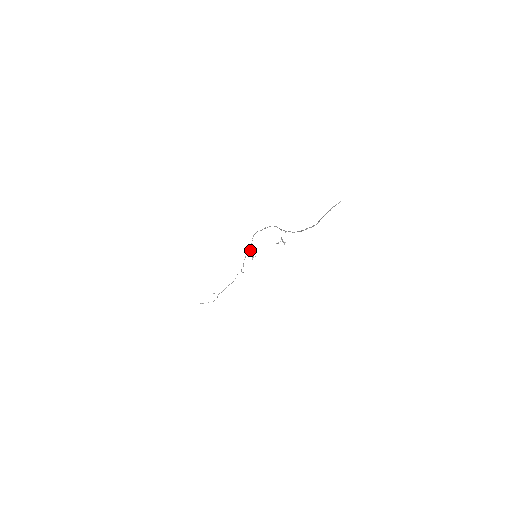
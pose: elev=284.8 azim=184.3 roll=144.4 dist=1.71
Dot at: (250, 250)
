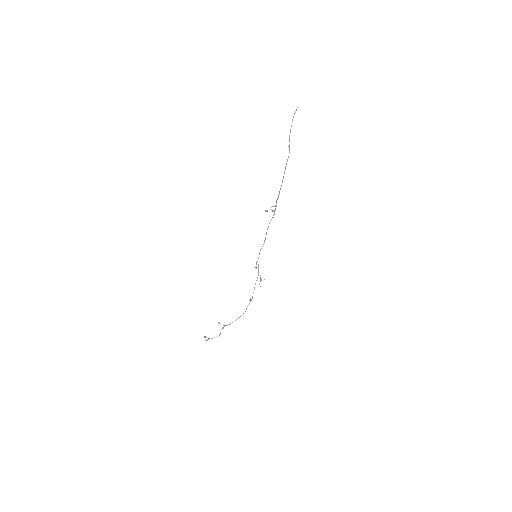
Dot at: (255, 267)
